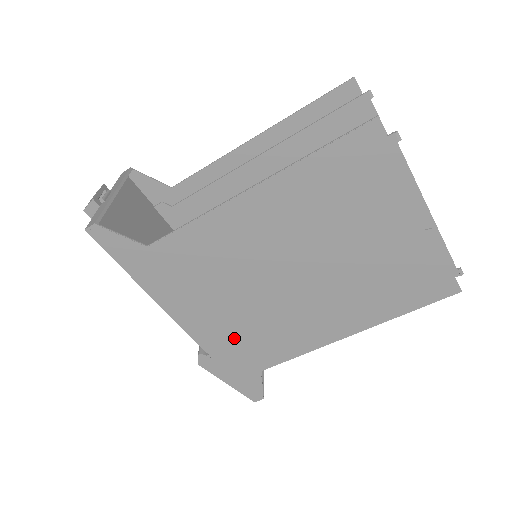
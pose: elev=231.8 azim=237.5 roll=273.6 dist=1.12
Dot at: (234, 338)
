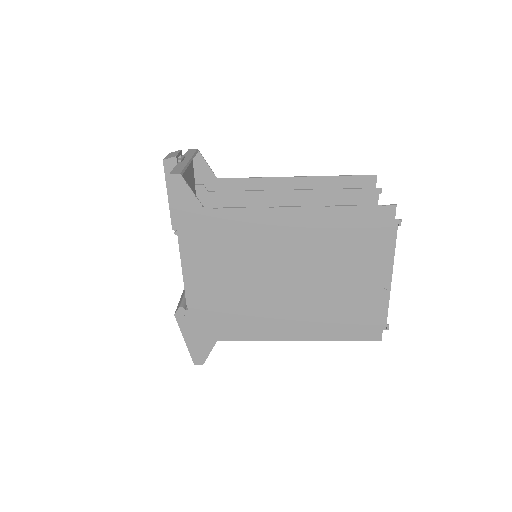
Dot at: (216, 306)
